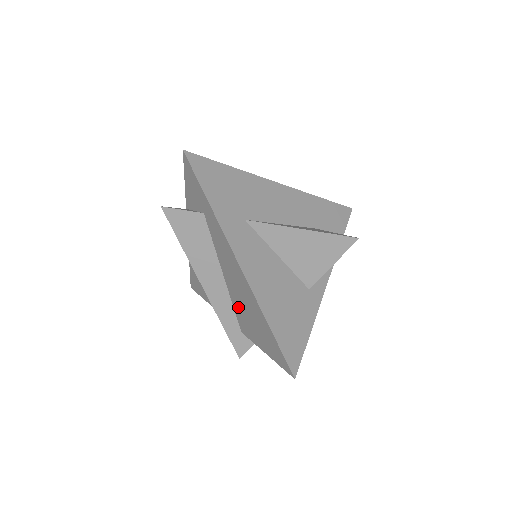
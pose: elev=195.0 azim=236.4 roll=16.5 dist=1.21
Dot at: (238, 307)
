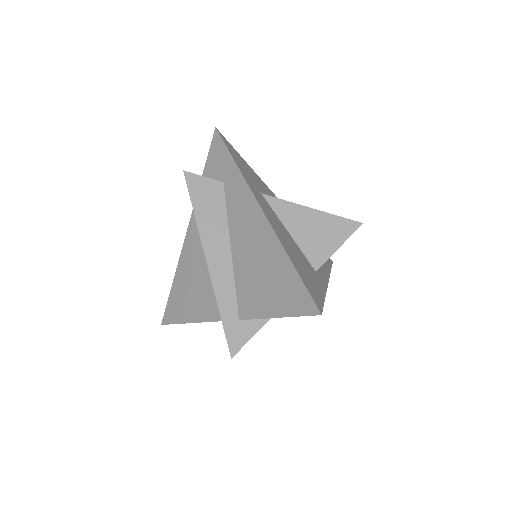
Dot at: (244, 278)
